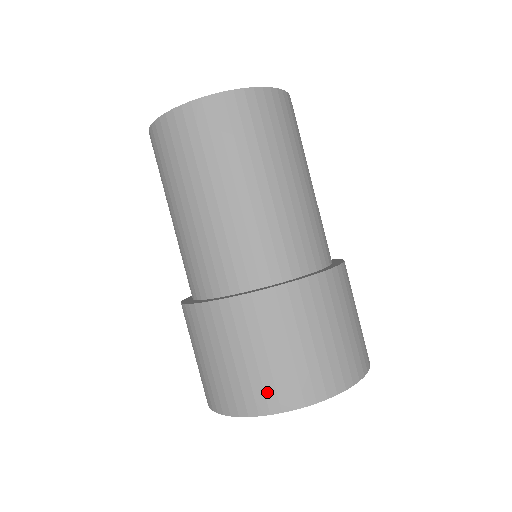
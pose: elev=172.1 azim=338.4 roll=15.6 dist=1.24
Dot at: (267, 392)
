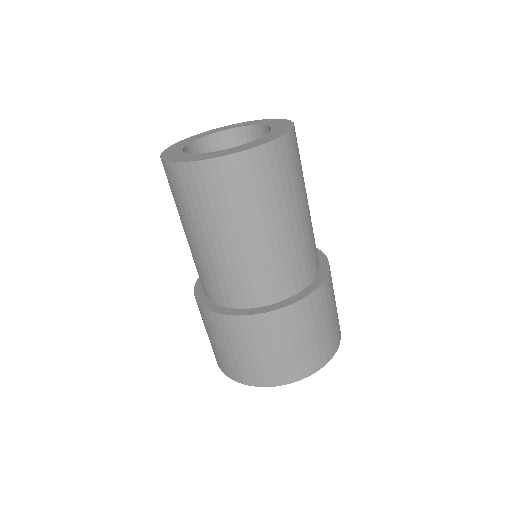
Dot at: (249, 374)
